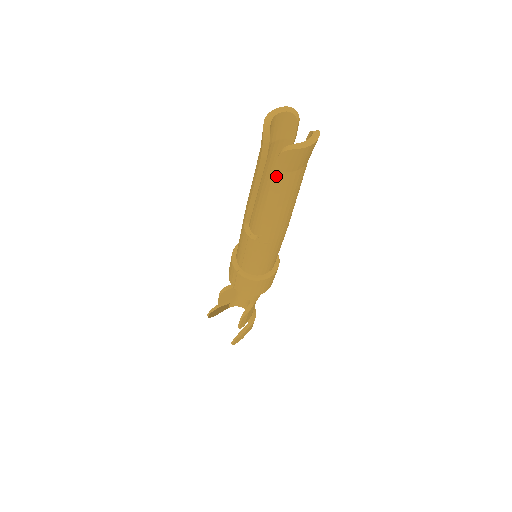
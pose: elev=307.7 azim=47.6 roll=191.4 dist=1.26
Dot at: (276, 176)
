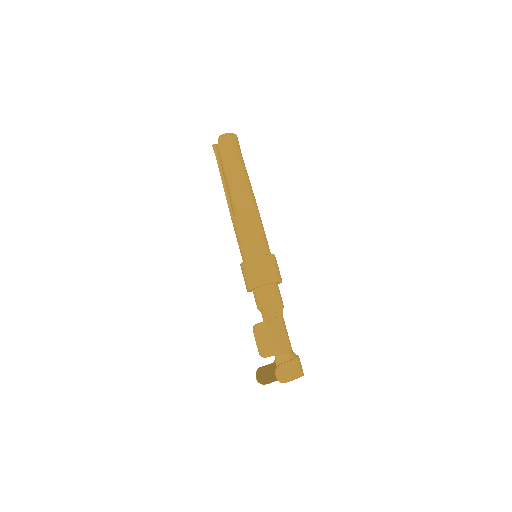
Dot at: (223, 156)
